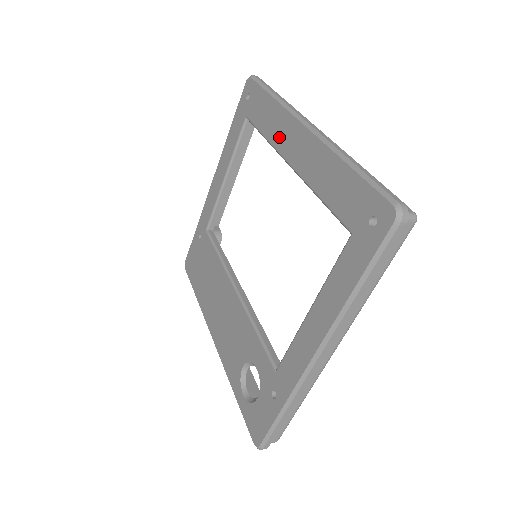
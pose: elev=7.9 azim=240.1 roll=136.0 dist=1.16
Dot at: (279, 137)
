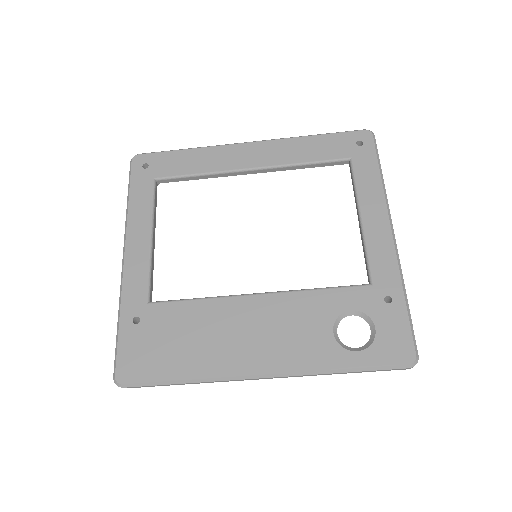
Dot at: (223, 162)
